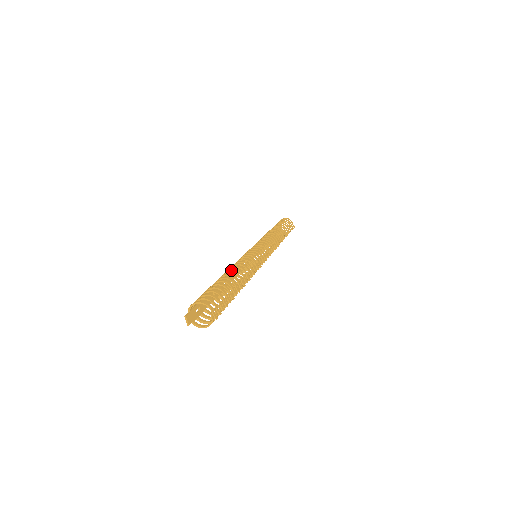
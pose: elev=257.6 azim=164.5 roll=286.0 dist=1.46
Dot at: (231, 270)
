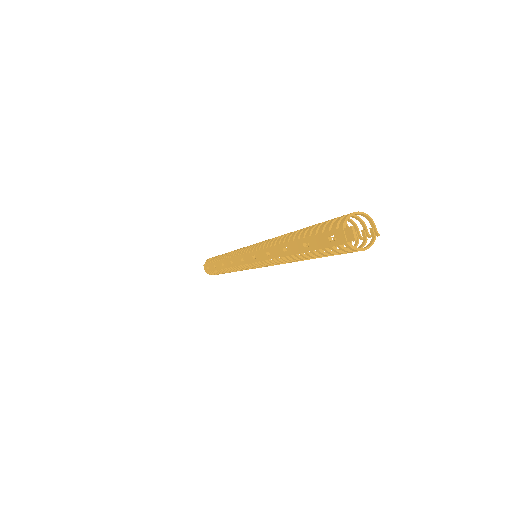
Dot at: occluded
